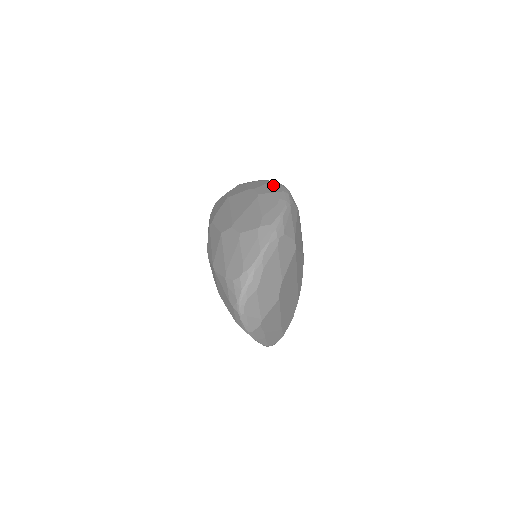
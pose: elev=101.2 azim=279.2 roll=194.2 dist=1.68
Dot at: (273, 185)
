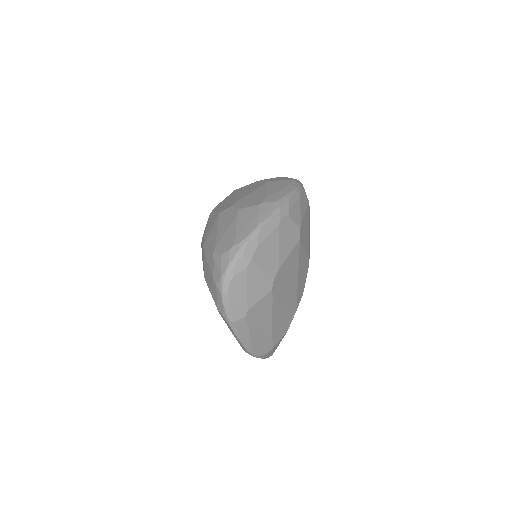
Dot at: (285, 177)
